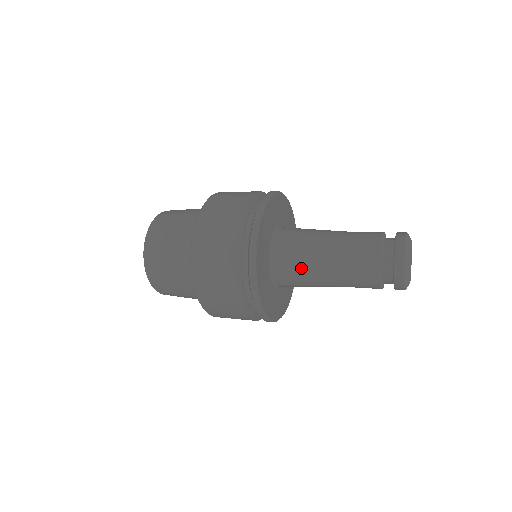
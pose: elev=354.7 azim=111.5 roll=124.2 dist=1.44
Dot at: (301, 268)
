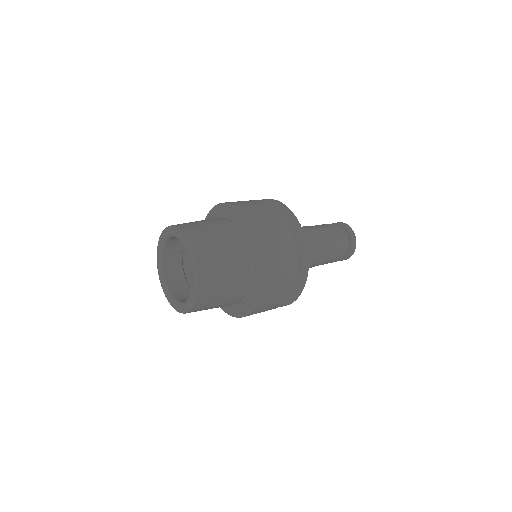
Dot at: occluded
